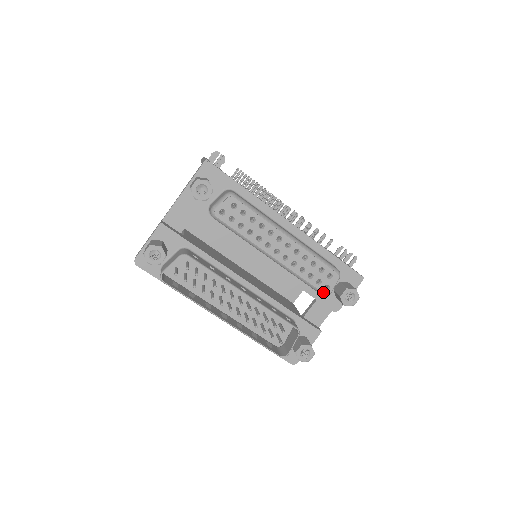
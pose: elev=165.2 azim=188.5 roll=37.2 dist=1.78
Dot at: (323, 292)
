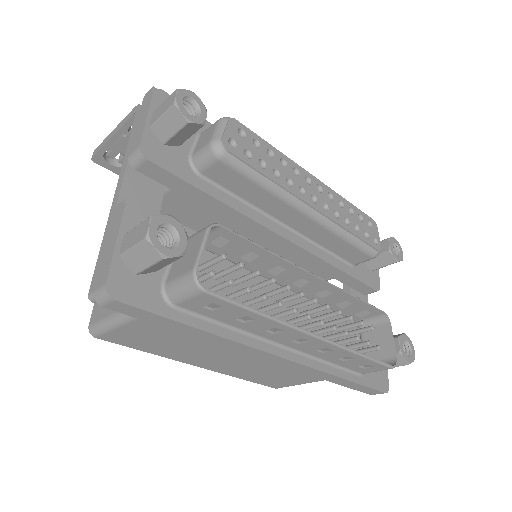
Dot at: (376, 248)
